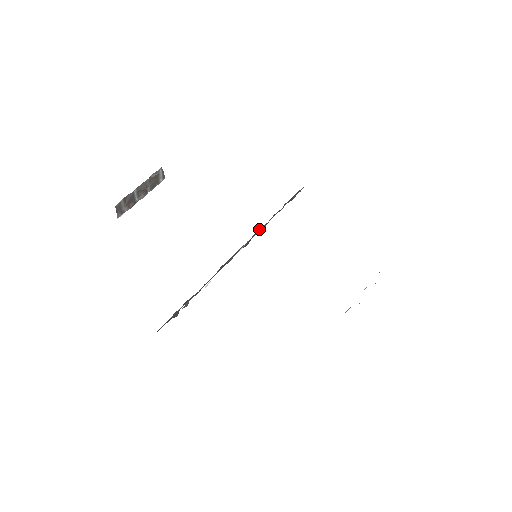
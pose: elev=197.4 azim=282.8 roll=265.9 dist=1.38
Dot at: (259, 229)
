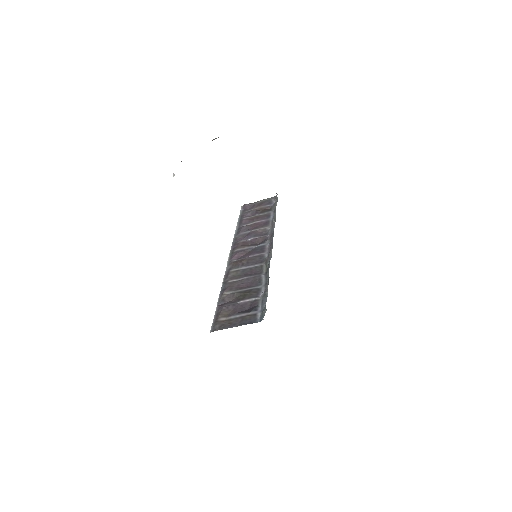
Dot at: (261, 230)
